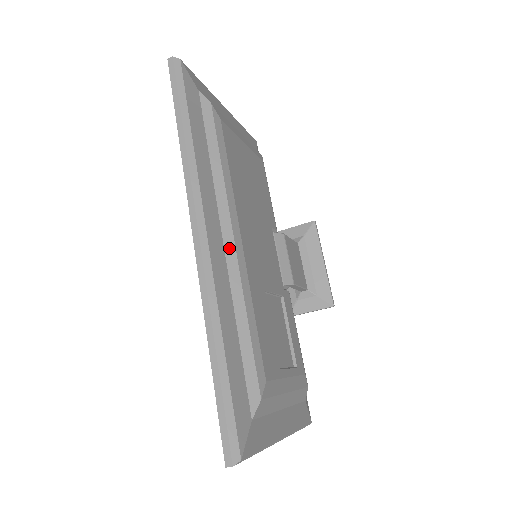
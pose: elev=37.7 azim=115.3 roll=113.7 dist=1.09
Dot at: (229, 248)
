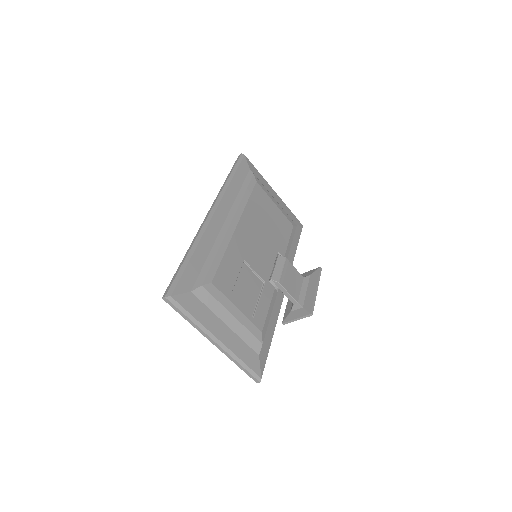
Dot at: (226, 225)
